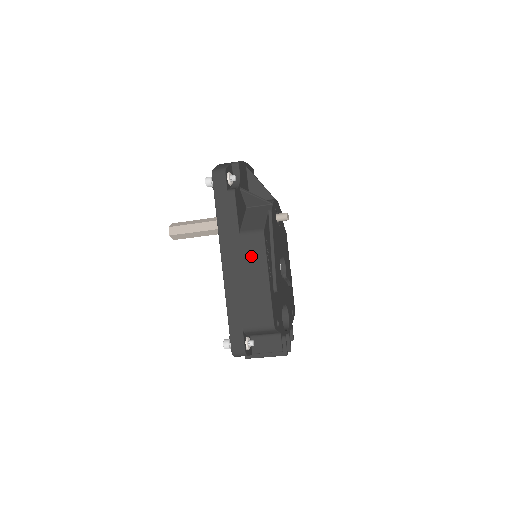
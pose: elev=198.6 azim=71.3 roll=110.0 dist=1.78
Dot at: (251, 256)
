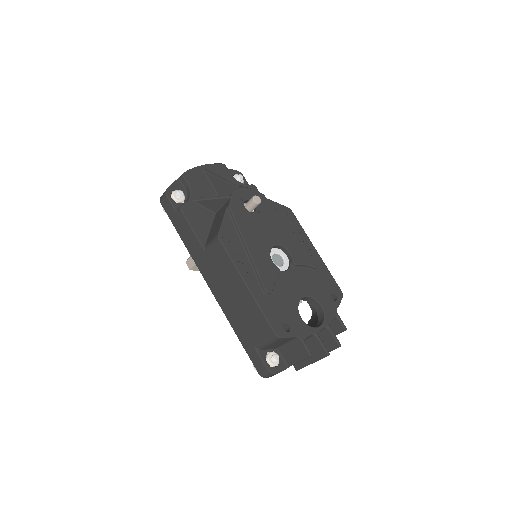
Dot at: (222, 268)
